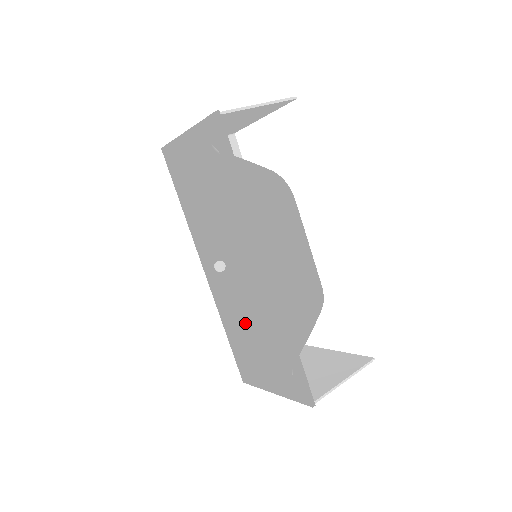
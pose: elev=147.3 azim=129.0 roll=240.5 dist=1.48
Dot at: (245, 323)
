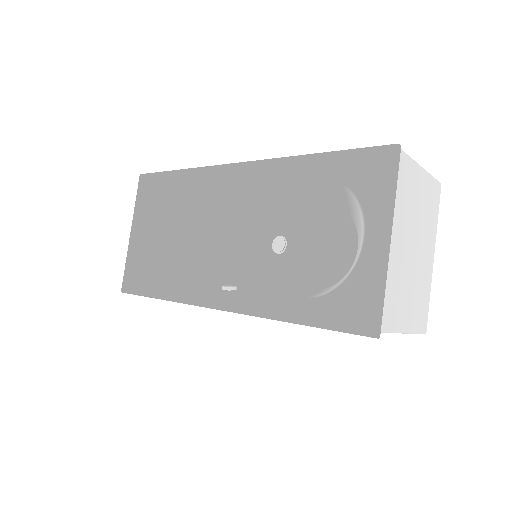
Dot at: (304, 298)
